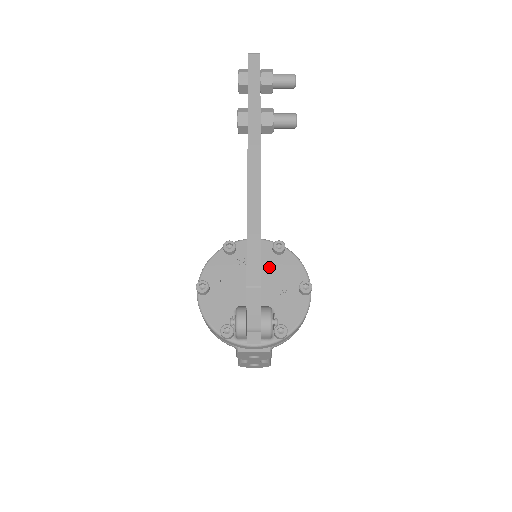
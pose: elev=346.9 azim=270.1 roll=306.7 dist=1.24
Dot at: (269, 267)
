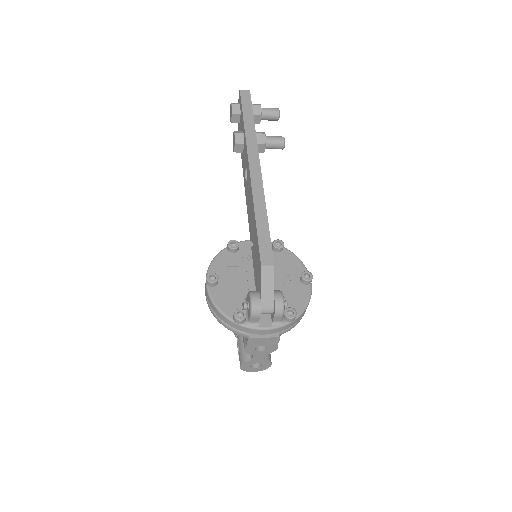
Dot at: occluded
